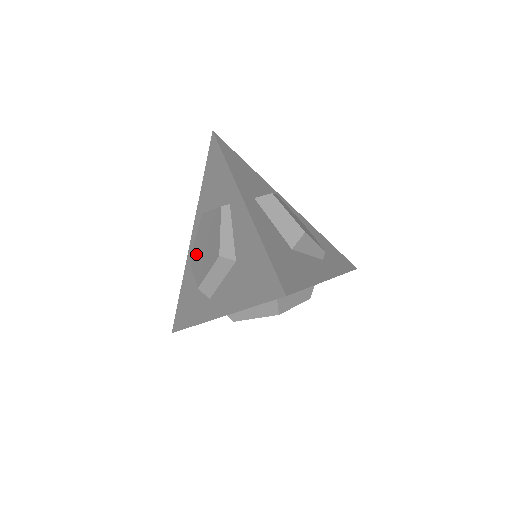
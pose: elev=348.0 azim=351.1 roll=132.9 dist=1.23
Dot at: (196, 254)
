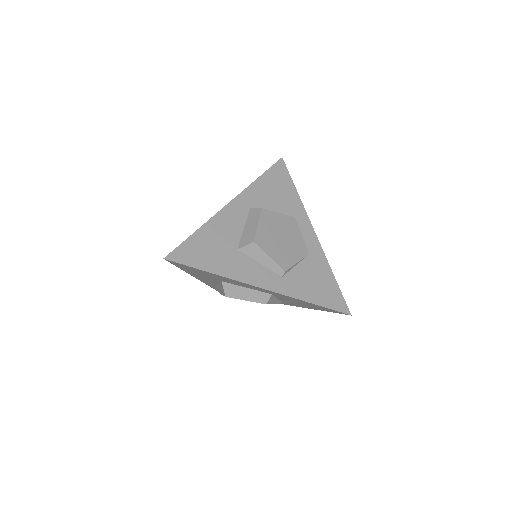
Dot at: occluded
